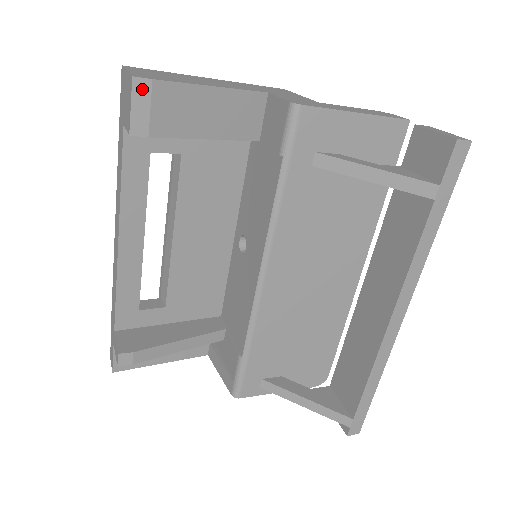
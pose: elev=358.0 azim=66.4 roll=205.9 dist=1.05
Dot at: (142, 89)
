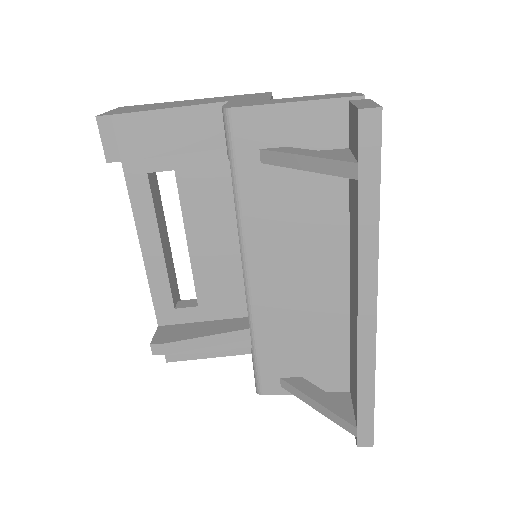
Dot at: (105, 124)
